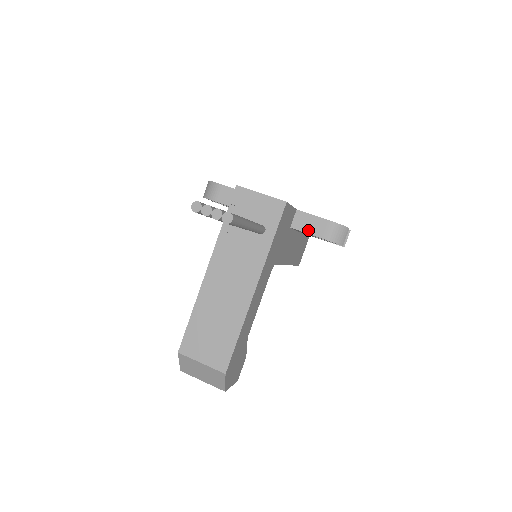
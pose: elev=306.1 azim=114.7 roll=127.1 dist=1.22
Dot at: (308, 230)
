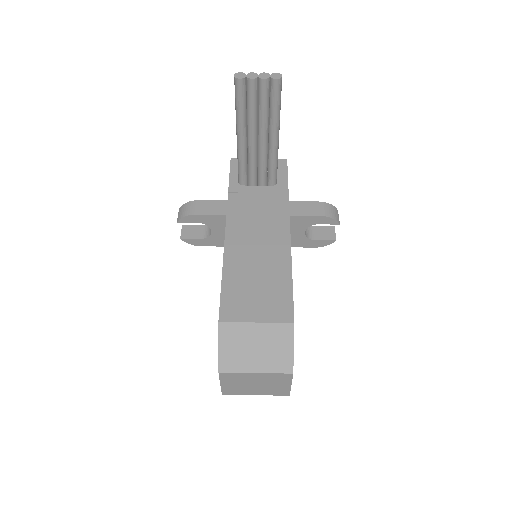
Dot at: (303, 213)
